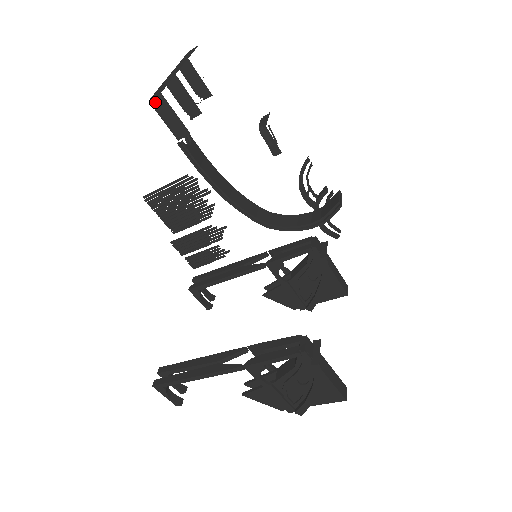
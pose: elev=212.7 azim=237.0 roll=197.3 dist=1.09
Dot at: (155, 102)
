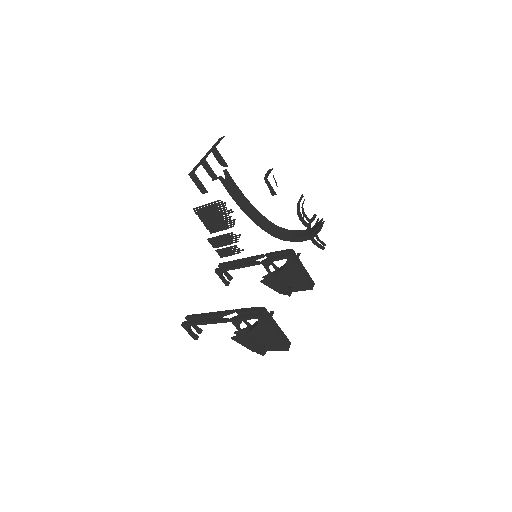
Dot at: (191, 176)
